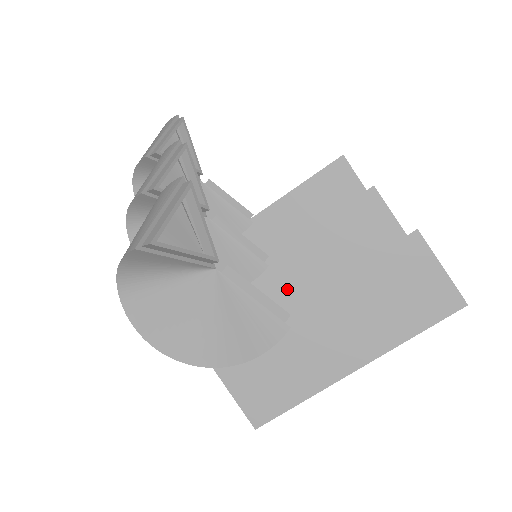
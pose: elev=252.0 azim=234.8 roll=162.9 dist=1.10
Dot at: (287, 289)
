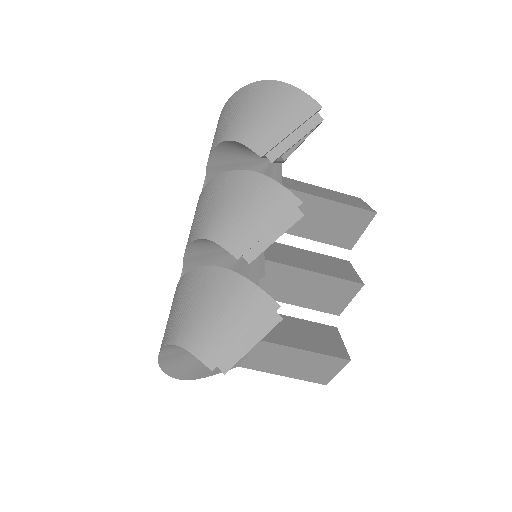
Dot at: occluded
